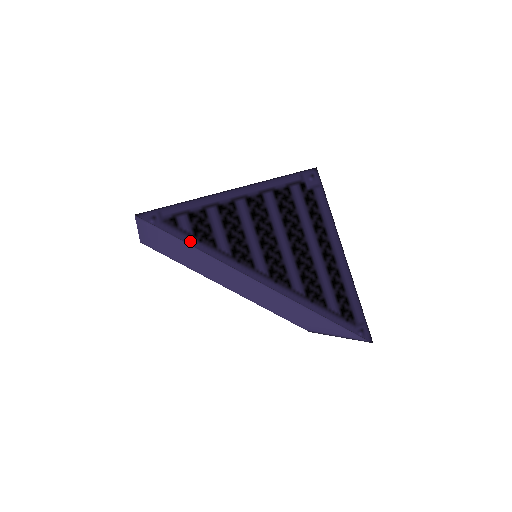
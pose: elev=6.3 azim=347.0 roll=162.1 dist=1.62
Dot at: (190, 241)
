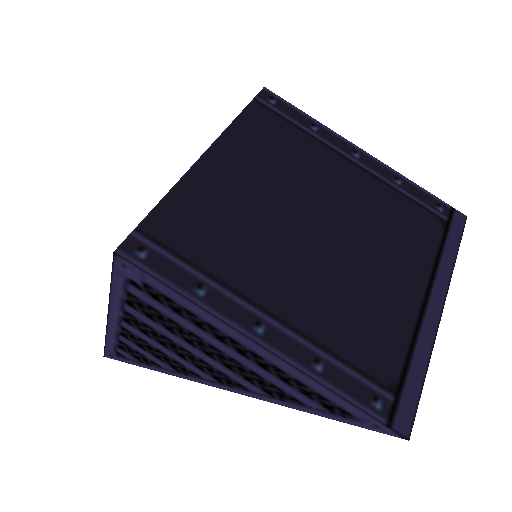
Dot at: (144, 366)
